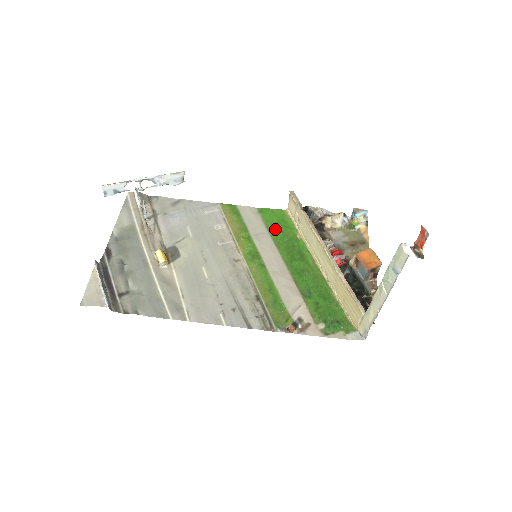
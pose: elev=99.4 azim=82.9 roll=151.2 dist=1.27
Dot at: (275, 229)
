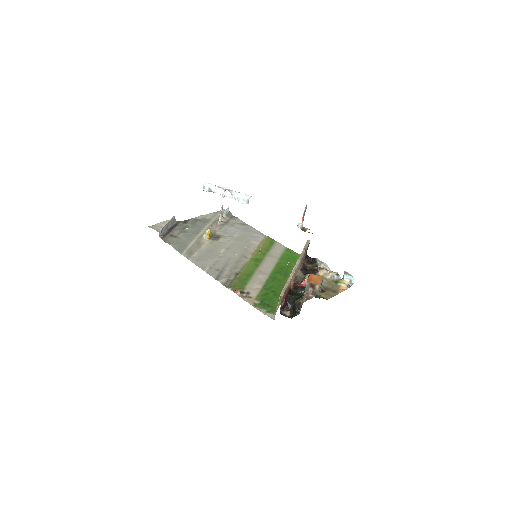
Dot at: (285, 259)
